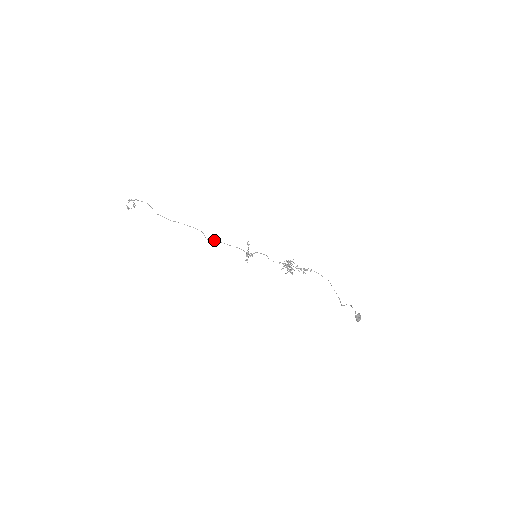
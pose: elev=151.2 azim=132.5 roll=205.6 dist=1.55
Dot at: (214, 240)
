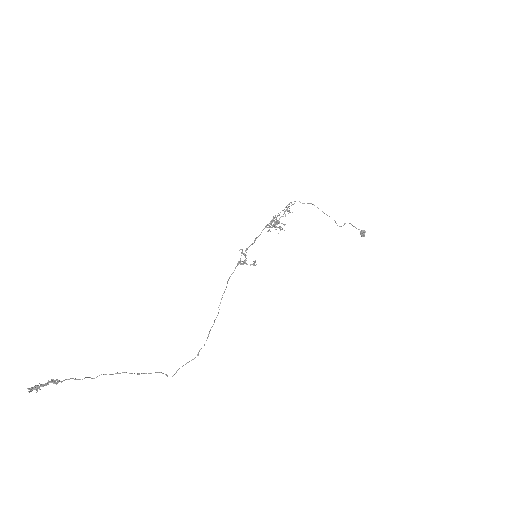
Dot at: occluded
